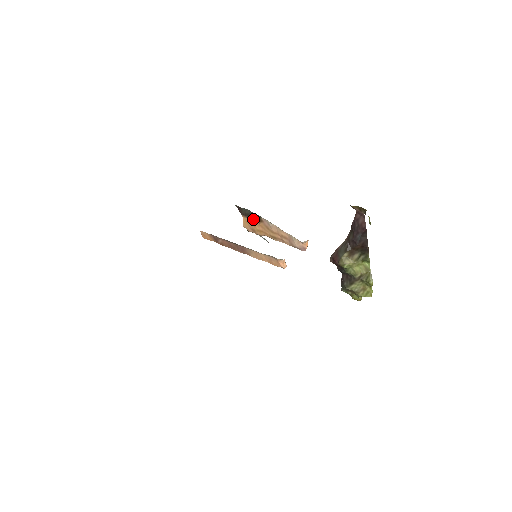
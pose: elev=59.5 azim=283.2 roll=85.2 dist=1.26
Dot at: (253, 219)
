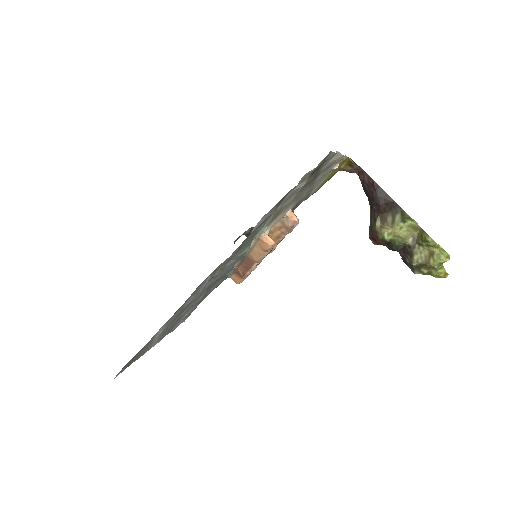
Dot at: occluded
